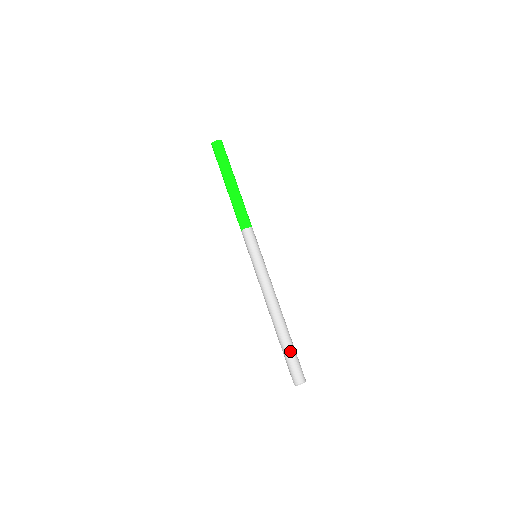
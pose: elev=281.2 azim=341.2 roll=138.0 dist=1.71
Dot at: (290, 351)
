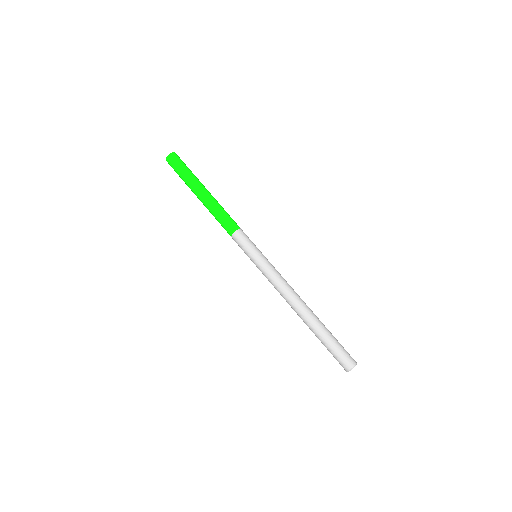
Dot at: (332, 336)
